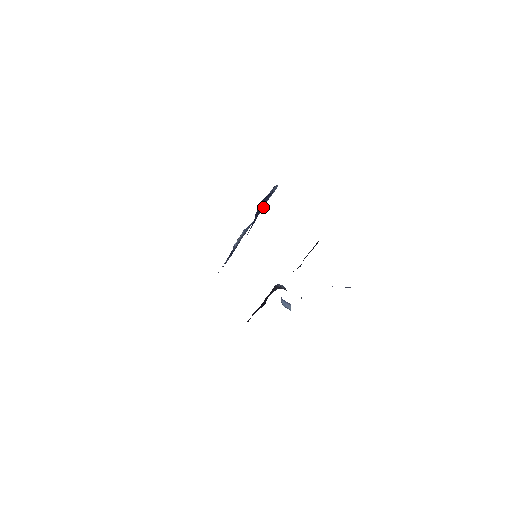
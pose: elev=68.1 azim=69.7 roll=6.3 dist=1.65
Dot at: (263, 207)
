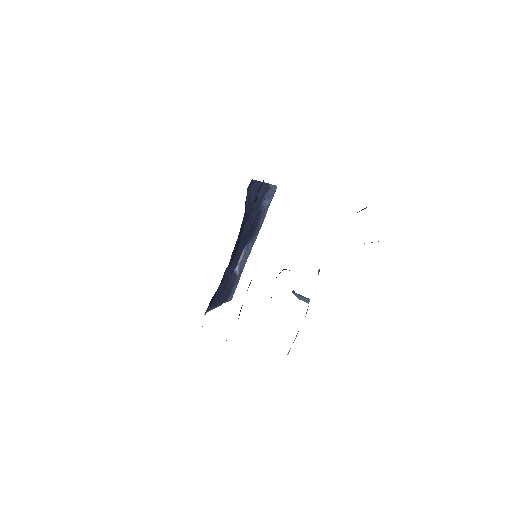
Dot at: (263, 217)
